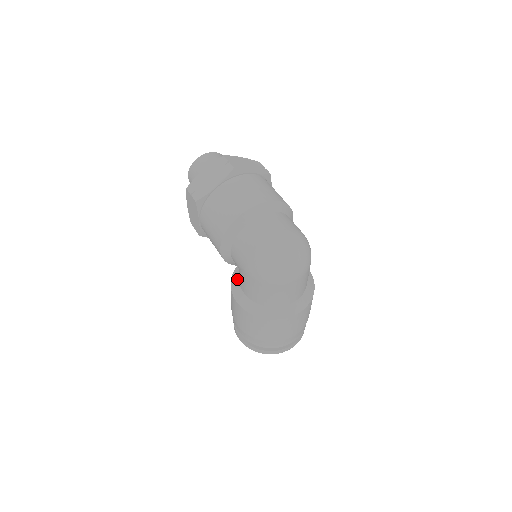
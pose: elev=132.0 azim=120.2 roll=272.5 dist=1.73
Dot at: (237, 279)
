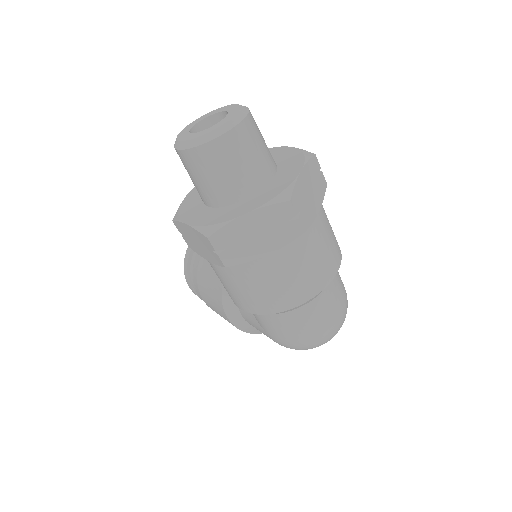
Dot at: occluded
